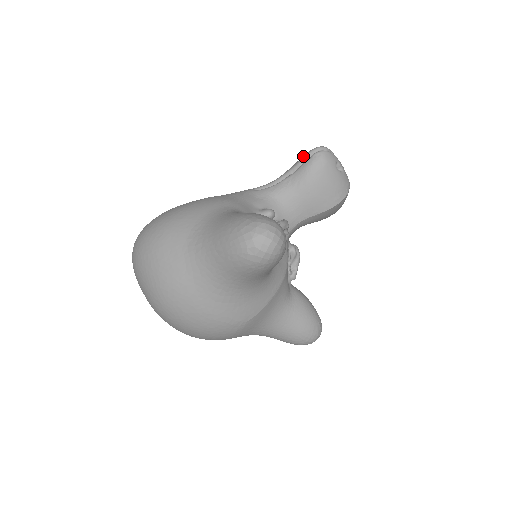
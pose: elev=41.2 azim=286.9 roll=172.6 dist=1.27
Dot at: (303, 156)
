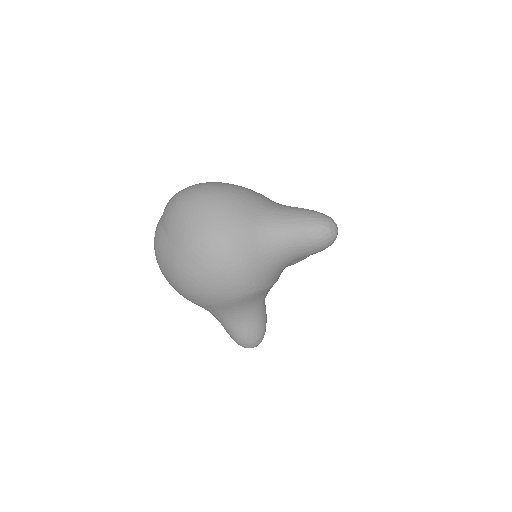
Dot at: occluded
